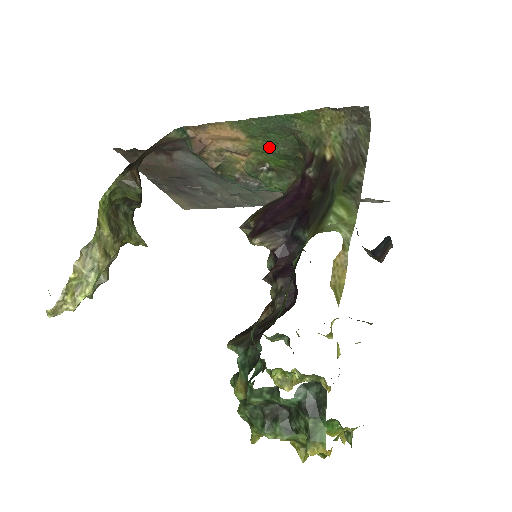
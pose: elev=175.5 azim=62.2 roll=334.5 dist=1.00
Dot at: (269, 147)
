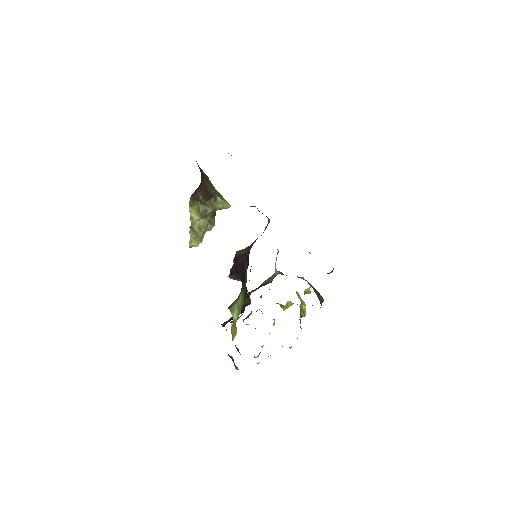
Dot at: occluded
